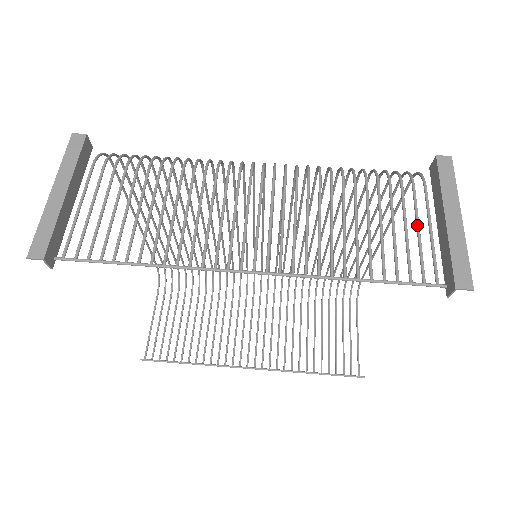
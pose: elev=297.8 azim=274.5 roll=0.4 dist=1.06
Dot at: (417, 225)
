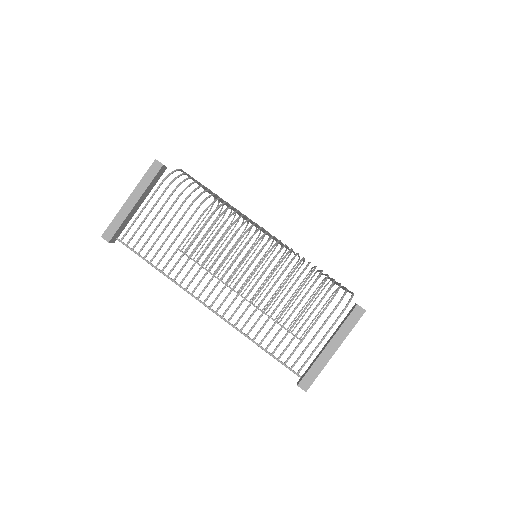
Dot at: (314, 336)
